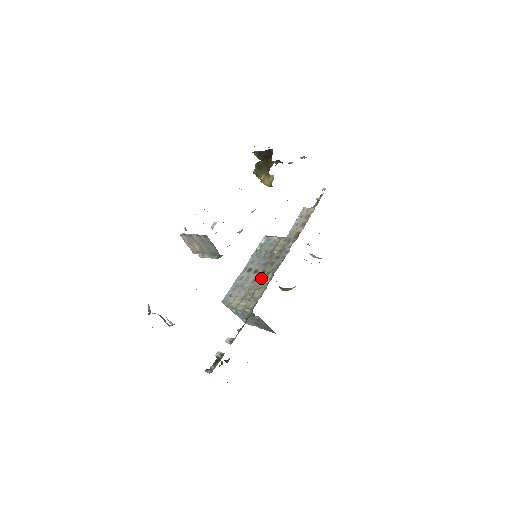
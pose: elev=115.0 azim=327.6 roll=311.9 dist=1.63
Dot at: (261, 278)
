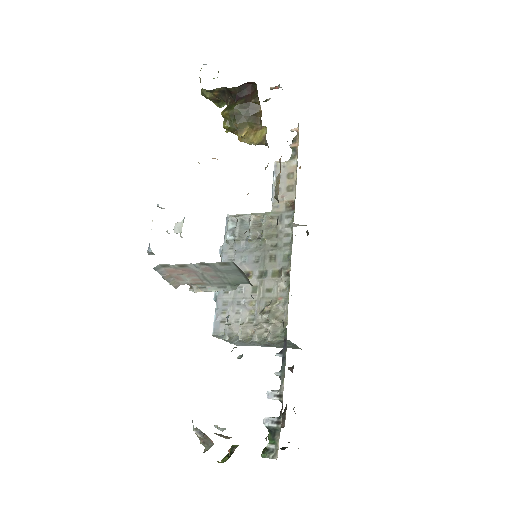
Dot at: (267, 284)
